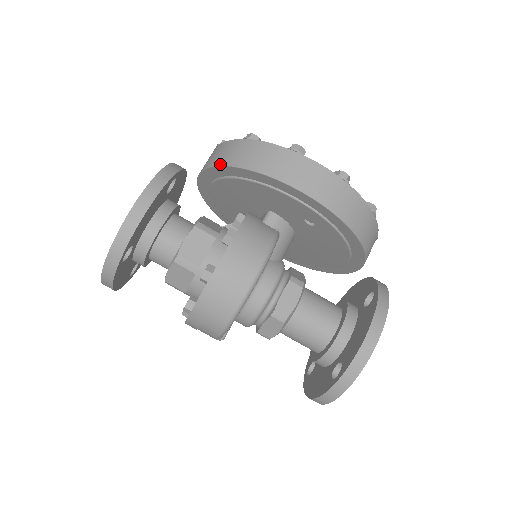
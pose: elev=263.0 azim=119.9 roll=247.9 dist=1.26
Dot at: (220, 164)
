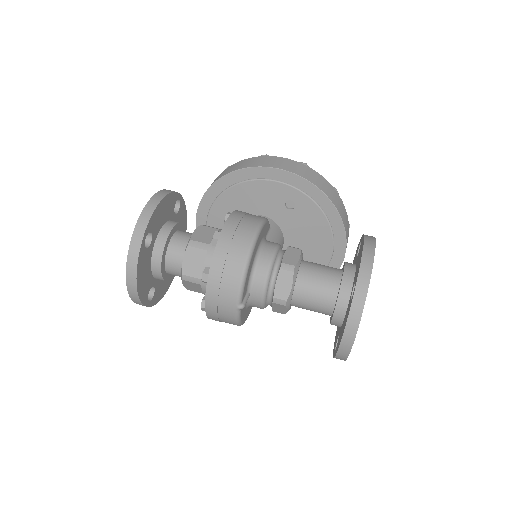
Dot at: (212, 184)
